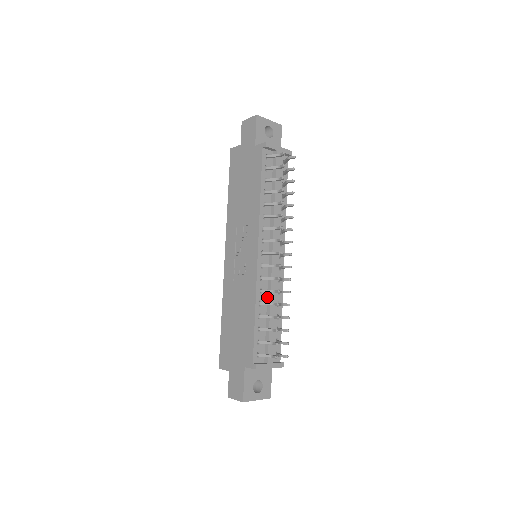
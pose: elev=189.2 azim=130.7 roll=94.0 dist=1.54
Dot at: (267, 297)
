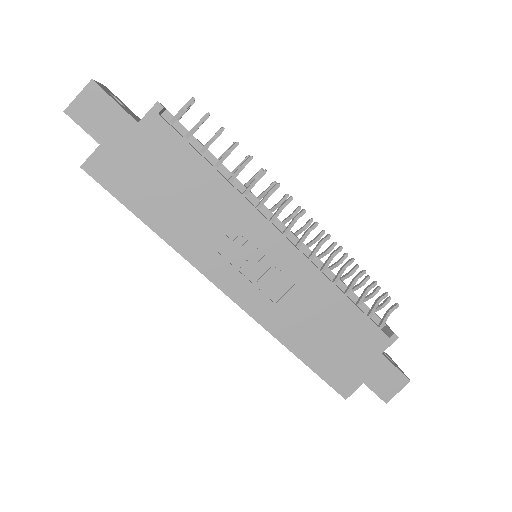
Dot at: (324, 273)
